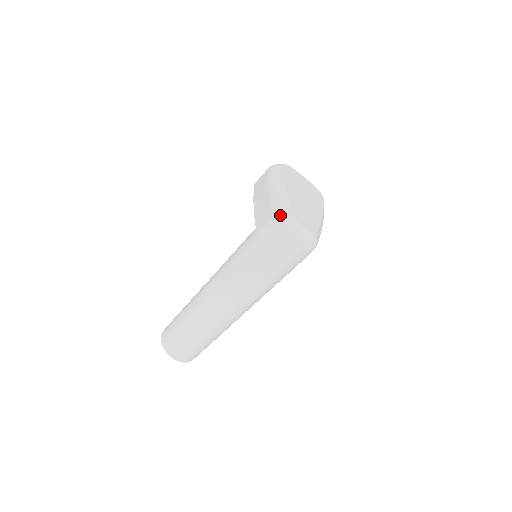
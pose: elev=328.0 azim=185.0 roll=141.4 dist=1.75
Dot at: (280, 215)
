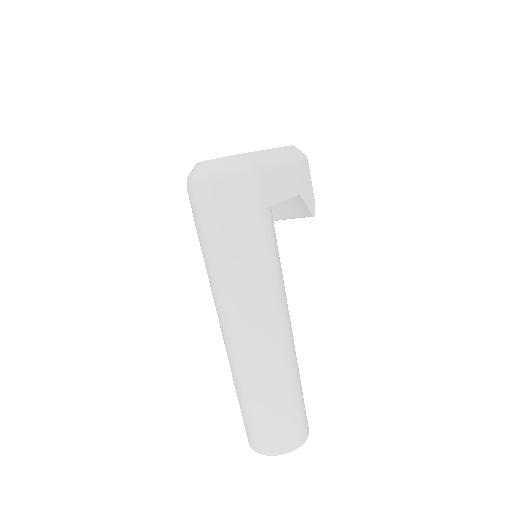
Dot at: (188, 176)
